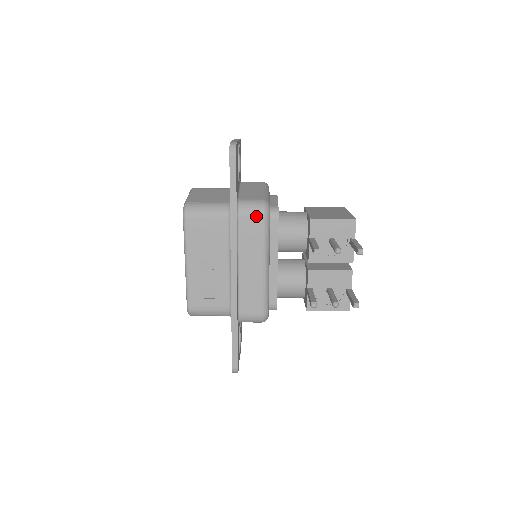
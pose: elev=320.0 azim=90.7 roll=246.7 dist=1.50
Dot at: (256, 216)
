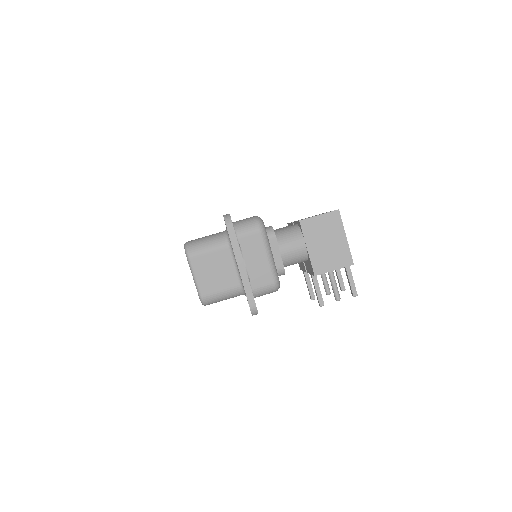
Dot at: (269, 293)
